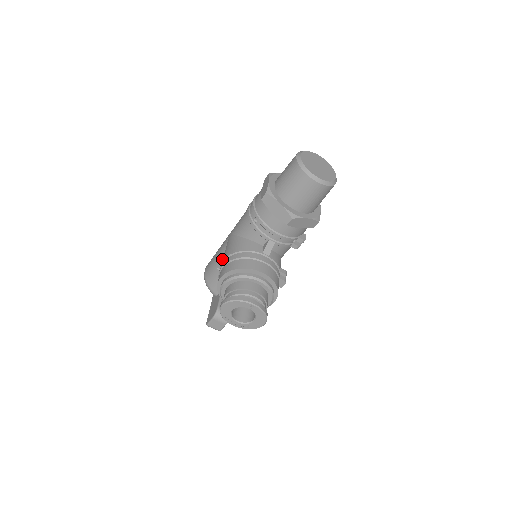
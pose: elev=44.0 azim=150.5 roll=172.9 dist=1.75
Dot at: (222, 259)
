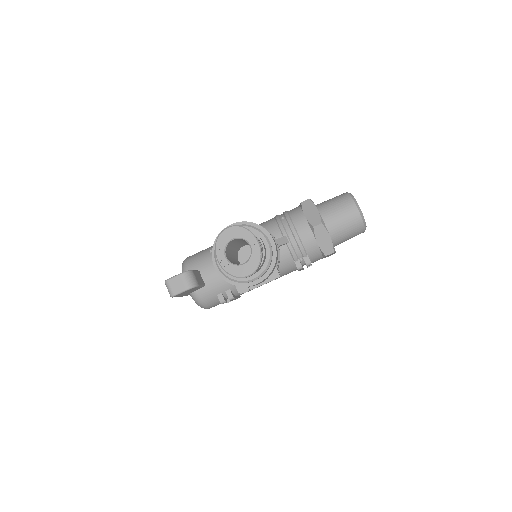
Dot at: occluded
